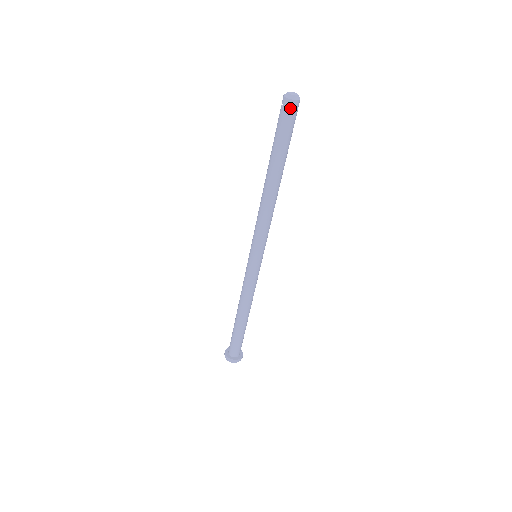
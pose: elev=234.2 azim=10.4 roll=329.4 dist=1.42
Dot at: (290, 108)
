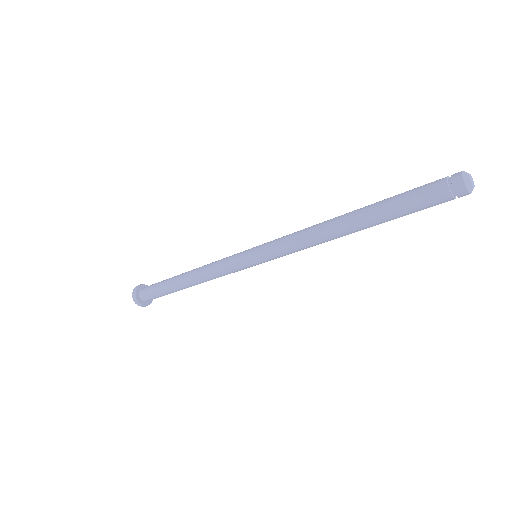
Dot at: (454, 193)
